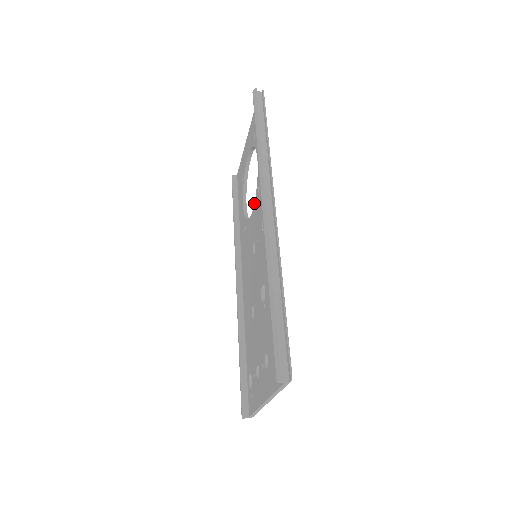
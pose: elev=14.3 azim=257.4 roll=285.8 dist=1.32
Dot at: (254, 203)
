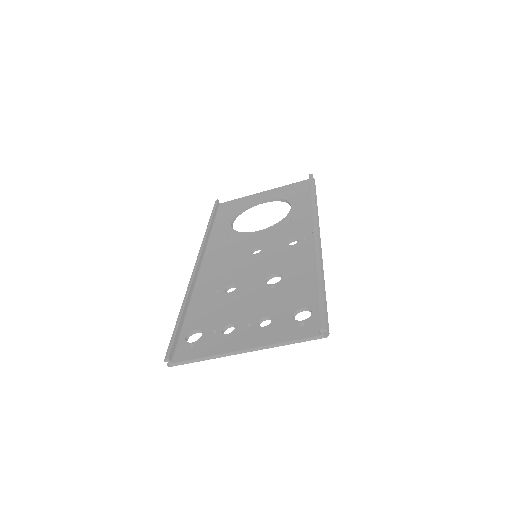
Dot at: (271, 226)
